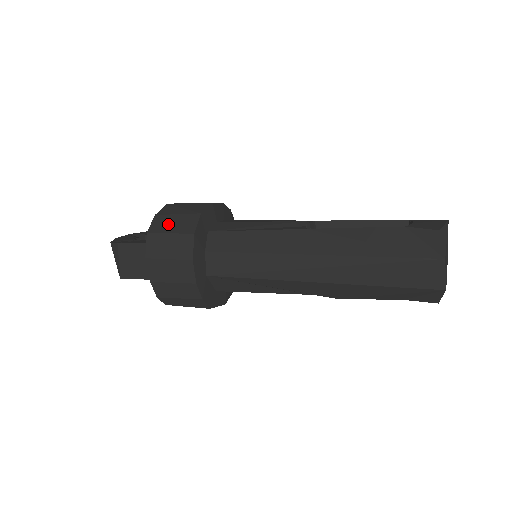
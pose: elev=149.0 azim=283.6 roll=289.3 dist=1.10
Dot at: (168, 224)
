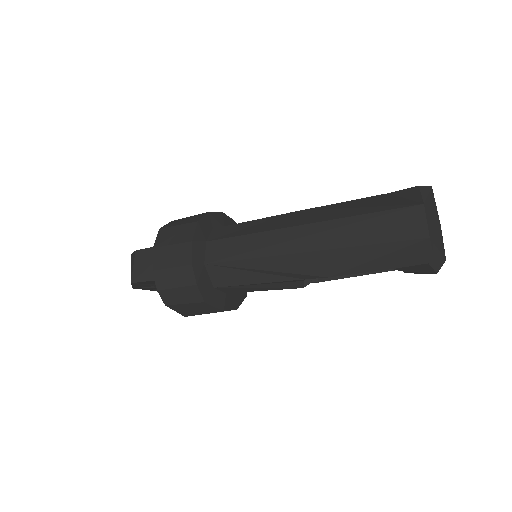
Dot at: (179, 221)
